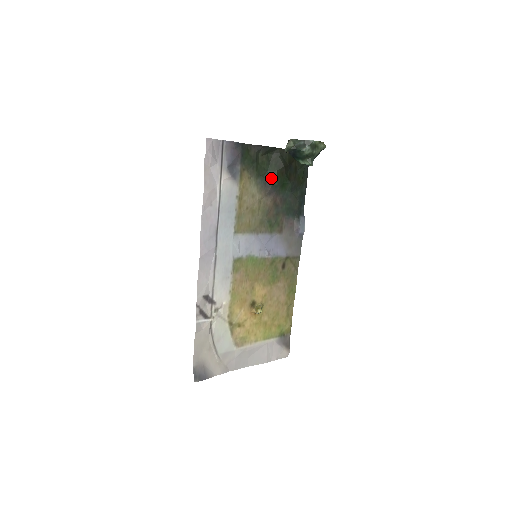
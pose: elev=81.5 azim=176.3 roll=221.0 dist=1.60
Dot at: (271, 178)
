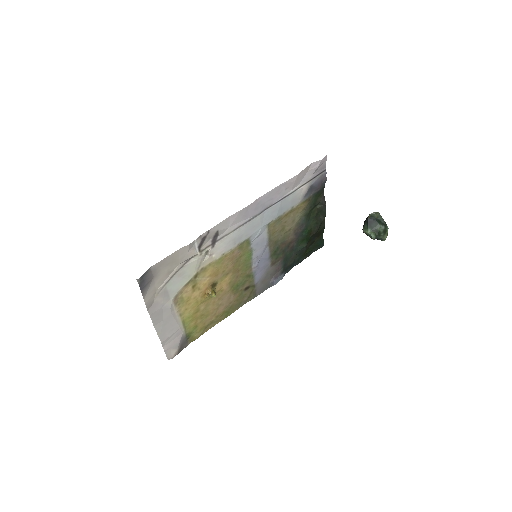
Dot at: (307, 227)
